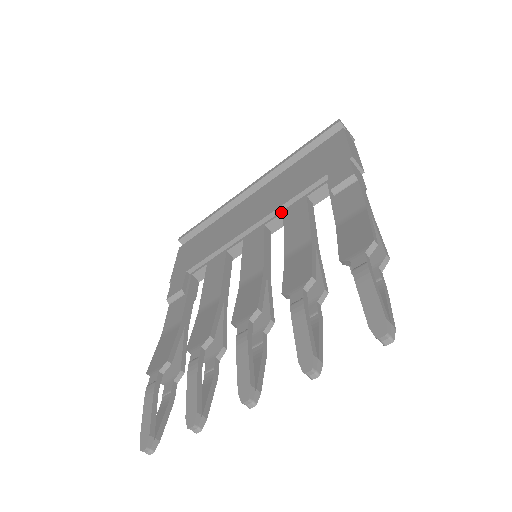
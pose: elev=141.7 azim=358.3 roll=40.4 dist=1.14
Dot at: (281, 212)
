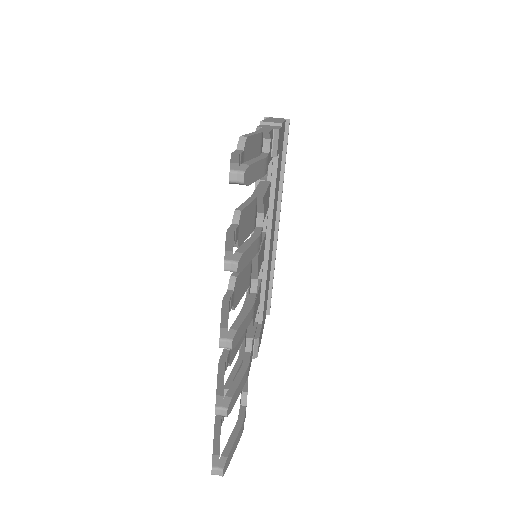
Dot at: occluded
